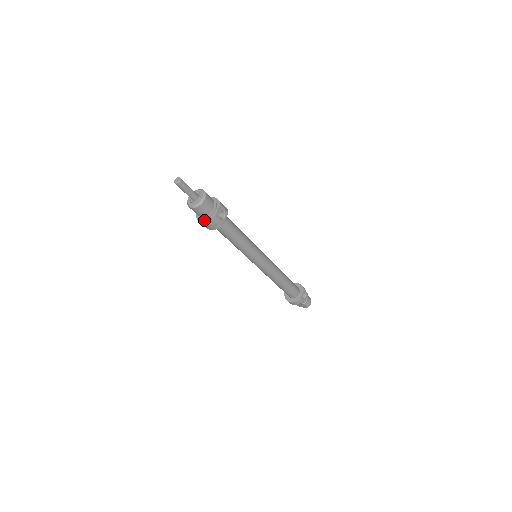
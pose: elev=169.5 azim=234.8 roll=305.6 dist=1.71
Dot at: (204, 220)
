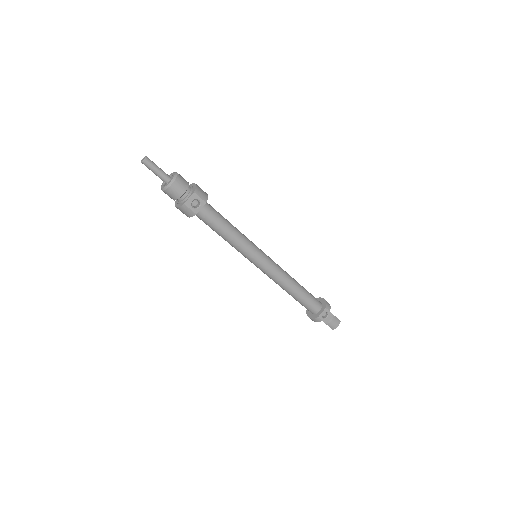
Dot at: (177, 205)
